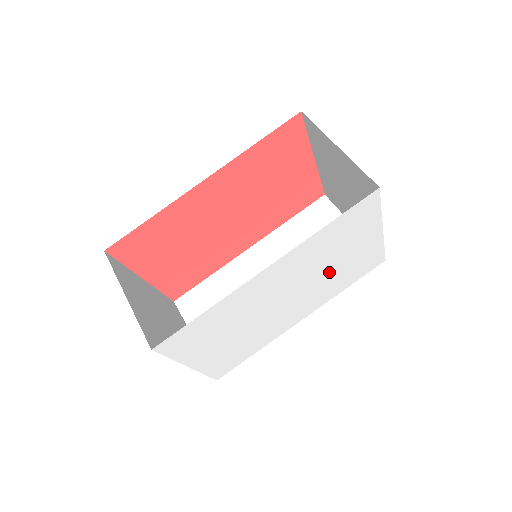
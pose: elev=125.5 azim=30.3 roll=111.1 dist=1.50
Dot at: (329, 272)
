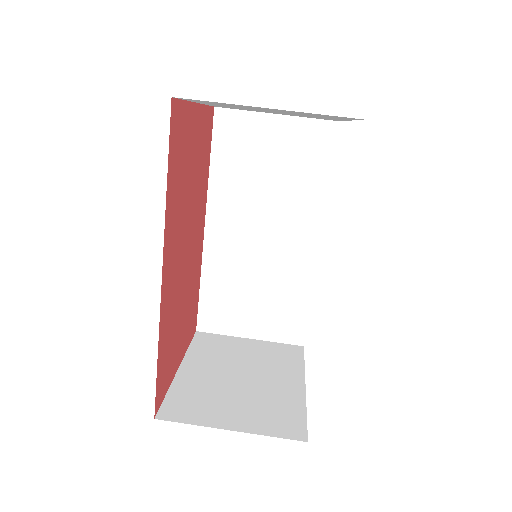
Dot at: occluded
